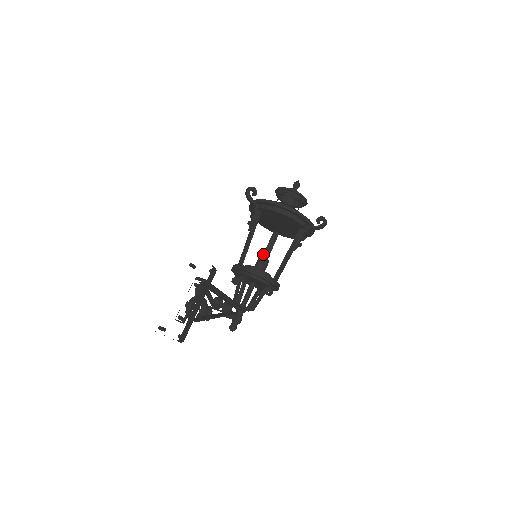
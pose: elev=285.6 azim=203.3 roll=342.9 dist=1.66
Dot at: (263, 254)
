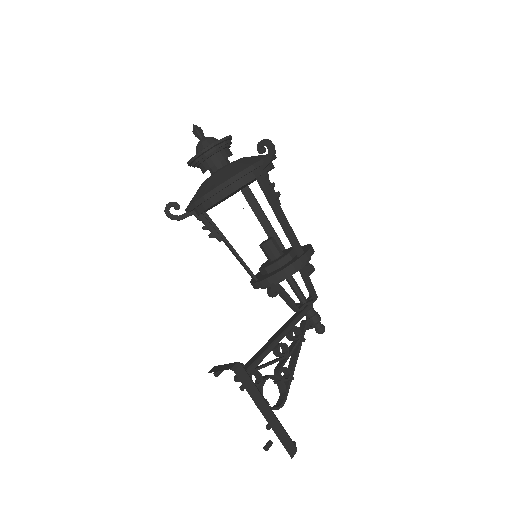
Dot at: occluded
